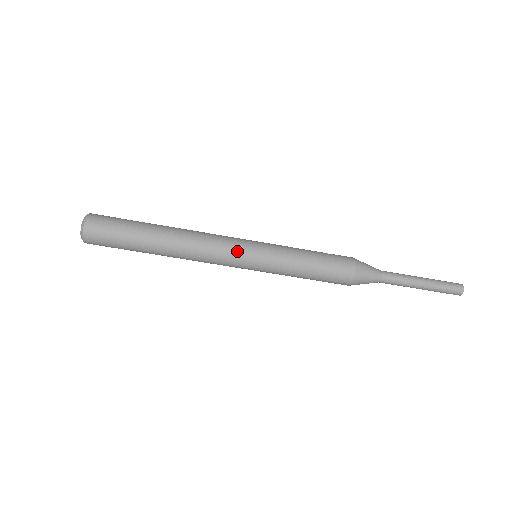
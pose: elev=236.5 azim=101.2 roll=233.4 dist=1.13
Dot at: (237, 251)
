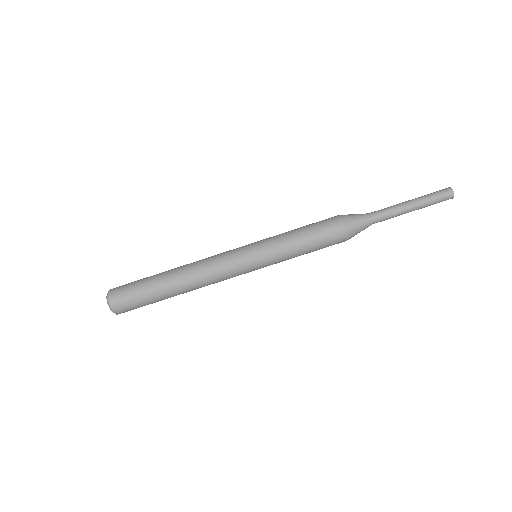
Dot at: (234, 253)
